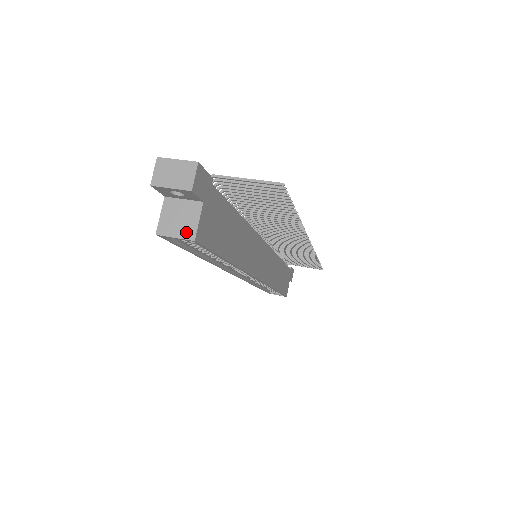
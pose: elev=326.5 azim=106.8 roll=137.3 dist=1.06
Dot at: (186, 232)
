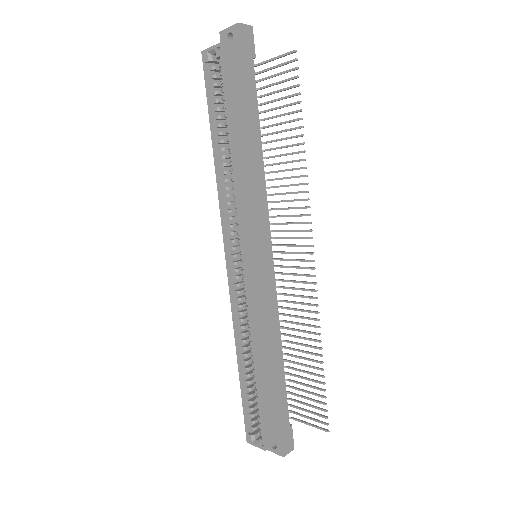
Dot at: (220, 45)
